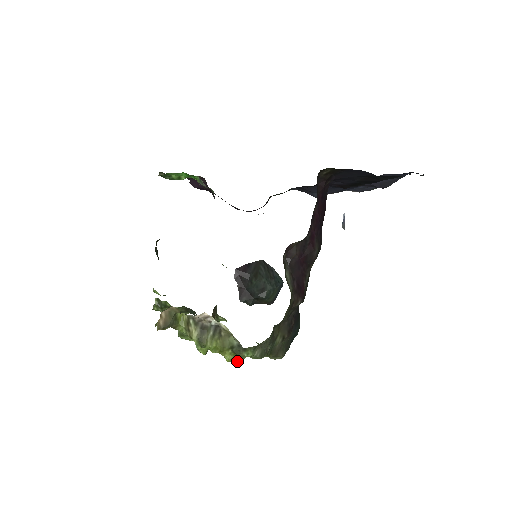
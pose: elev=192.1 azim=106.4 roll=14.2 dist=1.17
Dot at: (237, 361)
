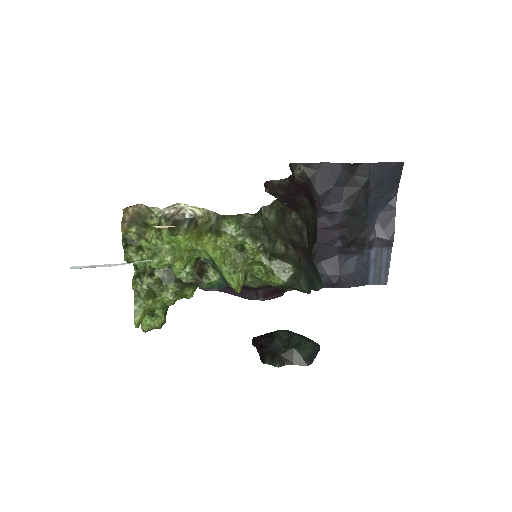
Dot at: (223, 260)
